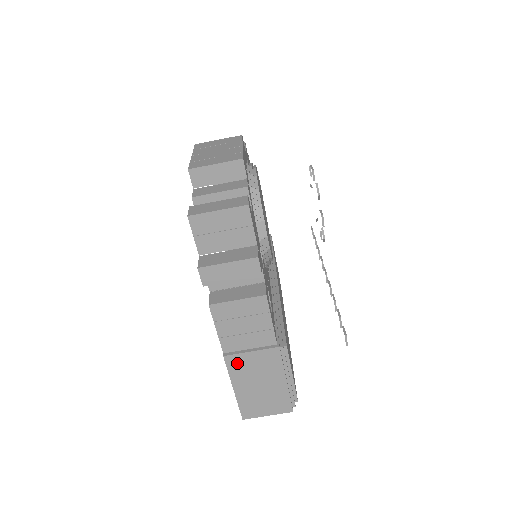
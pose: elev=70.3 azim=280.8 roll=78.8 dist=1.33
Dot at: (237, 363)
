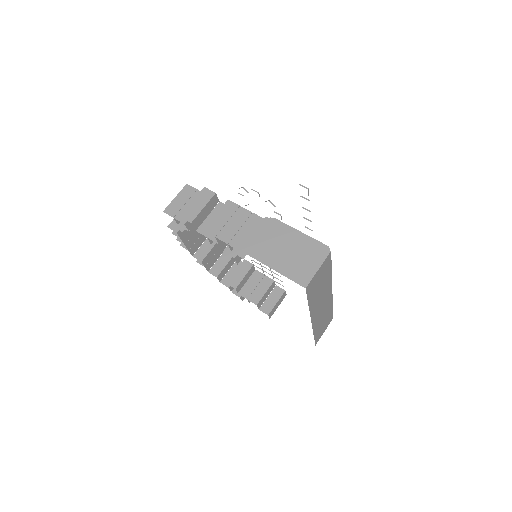
Dot at: (253, 248)
